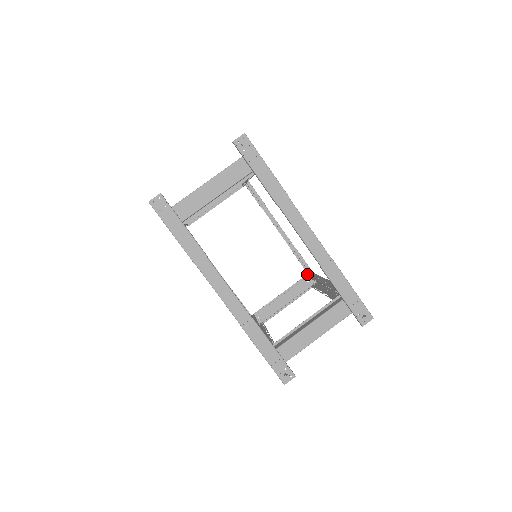
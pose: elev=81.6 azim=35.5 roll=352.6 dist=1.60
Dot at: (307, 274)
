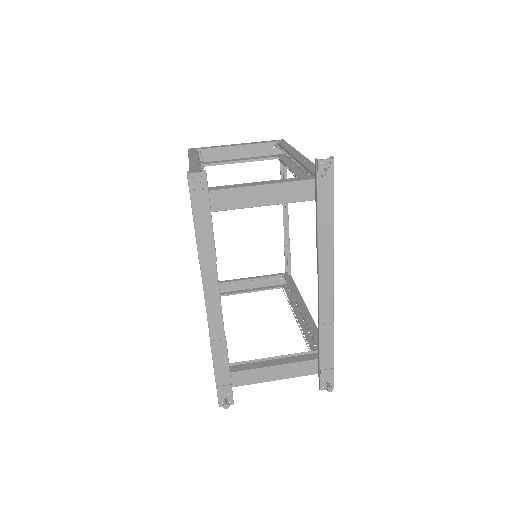
Dot at: occluded
